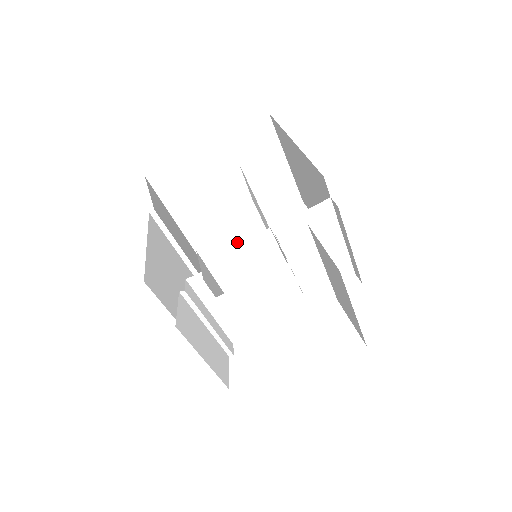
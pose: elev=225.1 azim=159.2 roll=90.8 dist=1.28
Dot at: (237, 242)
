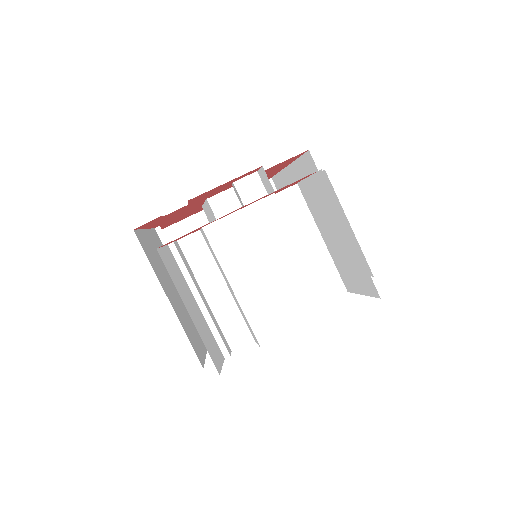
Dot at: occluded
